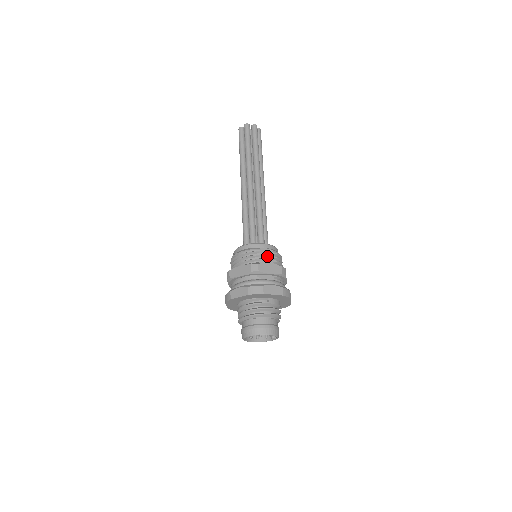
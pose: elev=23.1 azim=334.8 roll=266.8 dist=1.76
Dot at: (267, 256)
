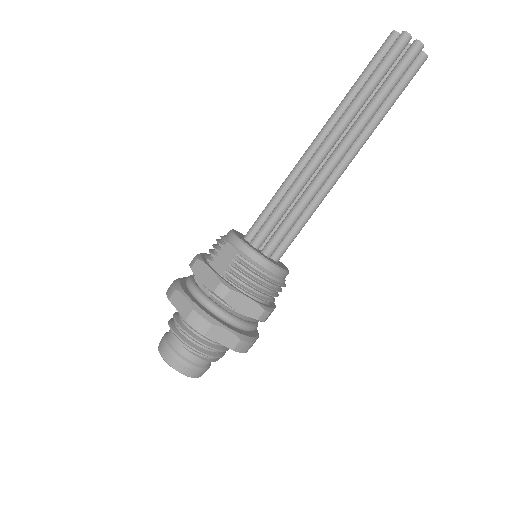
Dot at: (225, 257)
